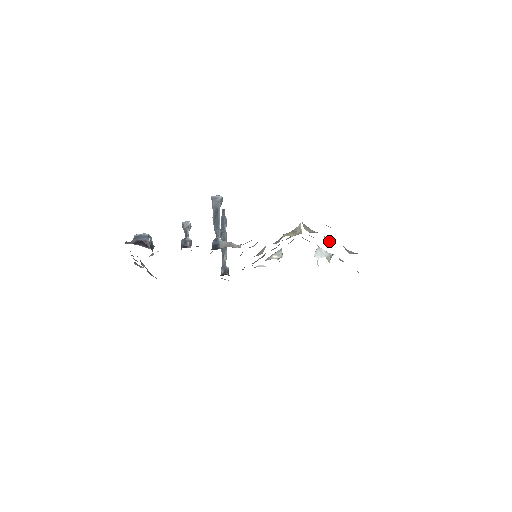
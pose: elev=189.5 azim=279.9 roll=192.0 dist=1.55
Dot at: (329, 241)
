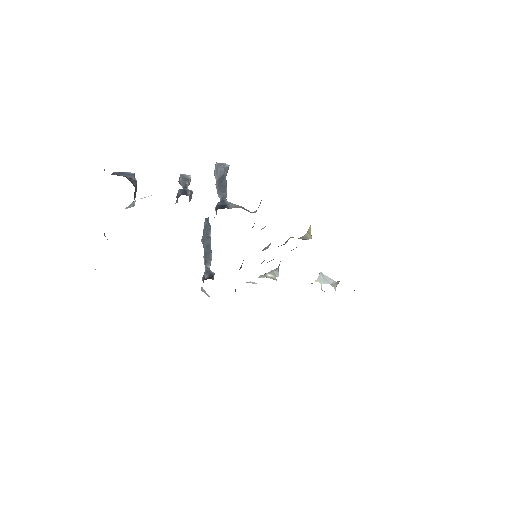
Dot at: occluded
